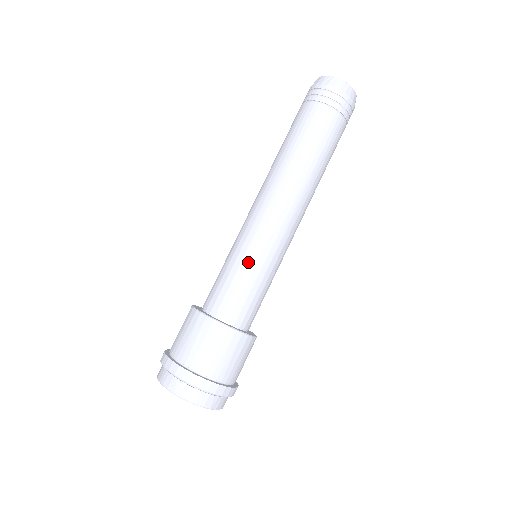
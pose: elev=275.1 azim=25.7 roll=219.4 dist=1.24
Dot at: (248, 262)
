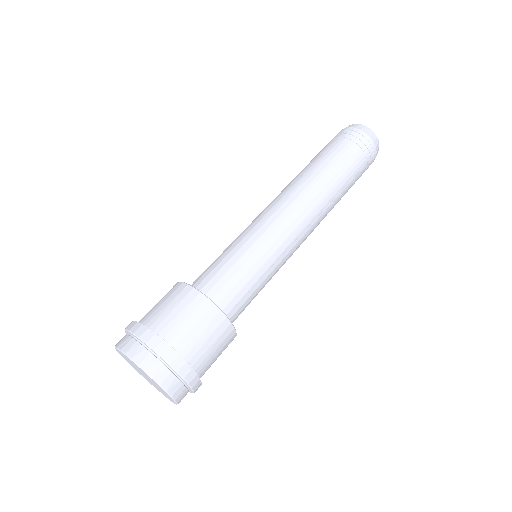
Dot at: (237, 244)
